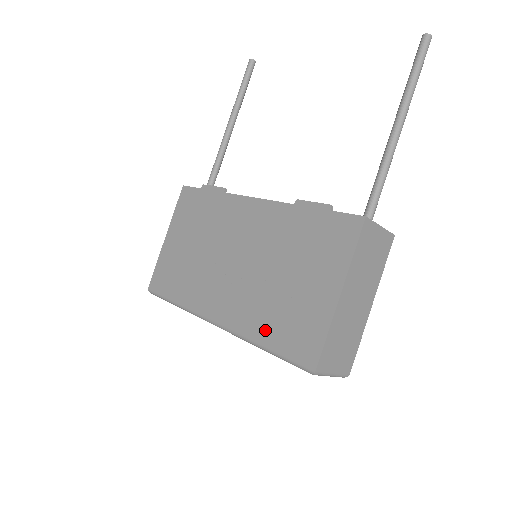
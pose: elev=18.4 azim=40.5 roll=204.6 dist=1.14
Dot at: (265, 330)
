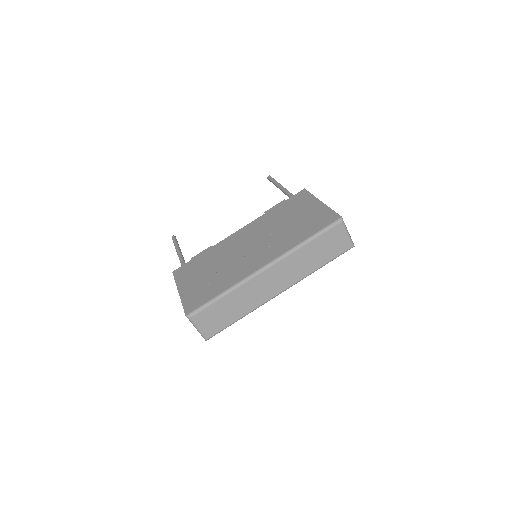
Dot at: (300, 237)
